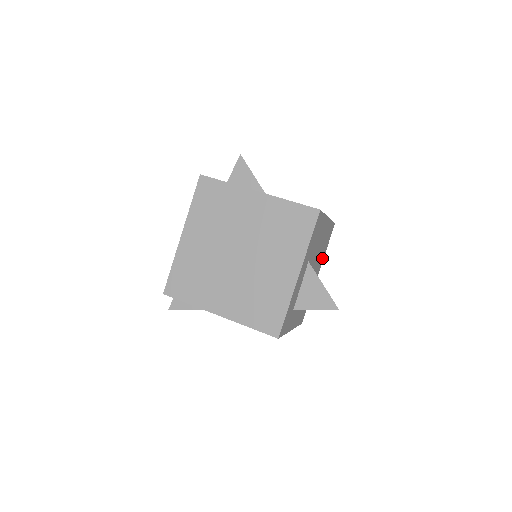
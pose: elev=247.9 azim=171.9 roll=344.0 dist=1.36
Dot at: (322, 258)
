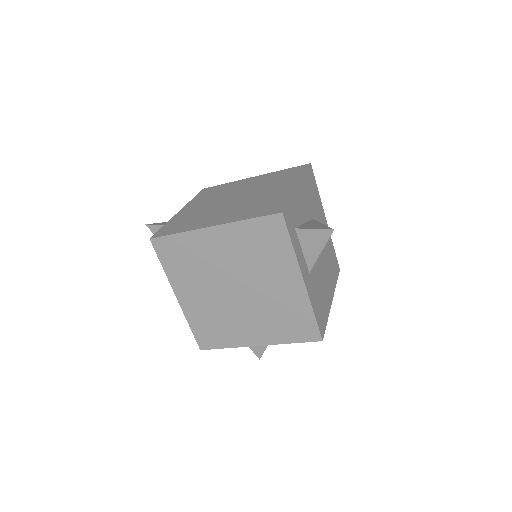
Dot at: occluded
